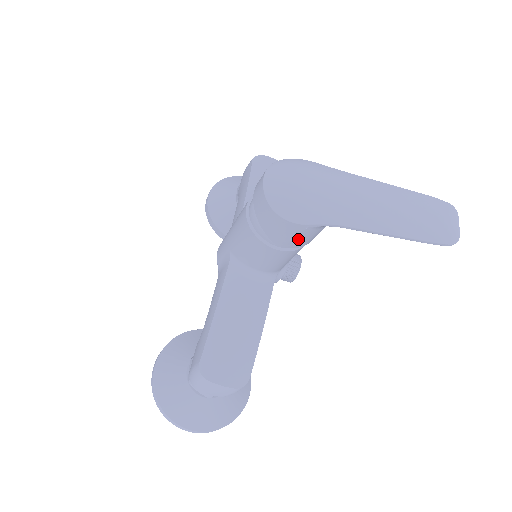
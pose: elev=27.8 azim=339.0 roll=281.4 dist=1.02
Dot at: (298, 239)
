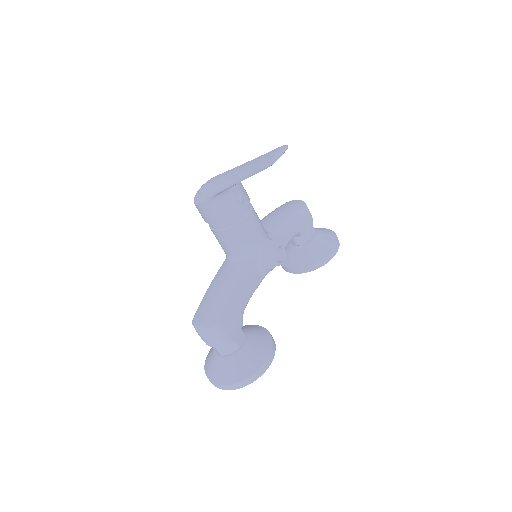
Dot at: (215, 215)
